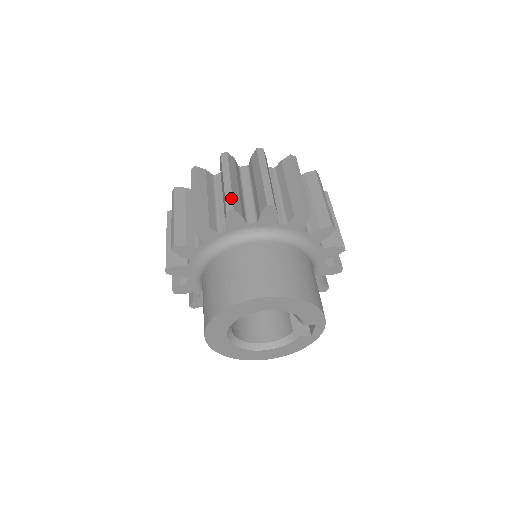
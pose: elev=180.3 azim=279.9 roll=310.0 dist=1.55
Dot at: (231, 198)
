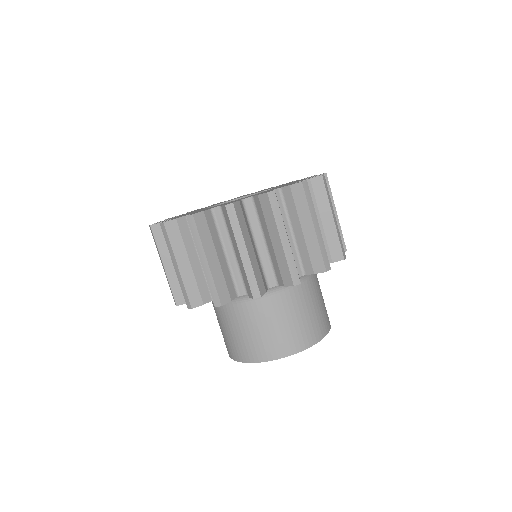
Dot at: (255, 281)
